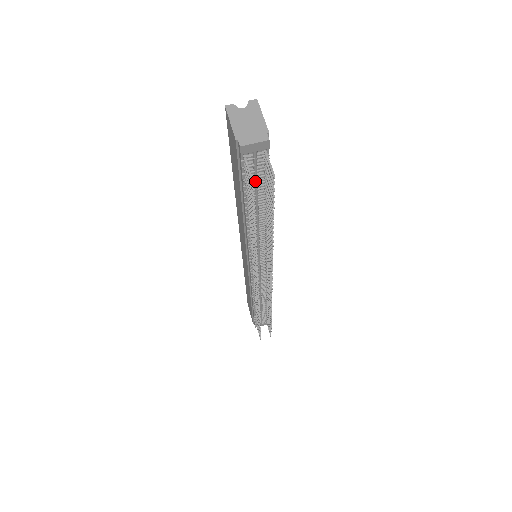
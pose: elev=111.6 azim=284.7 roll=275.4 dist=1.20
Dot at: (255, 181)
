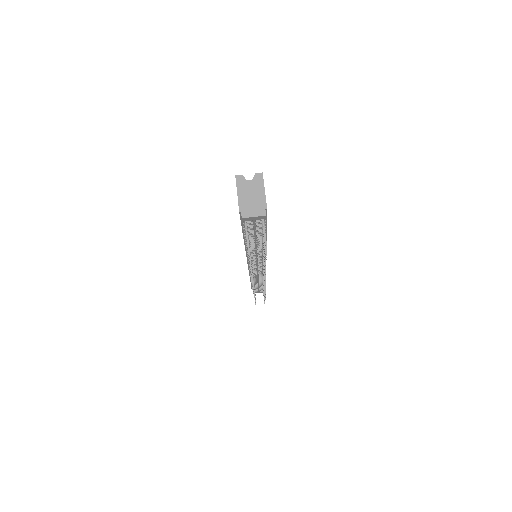
Dot at: (254, 231)
